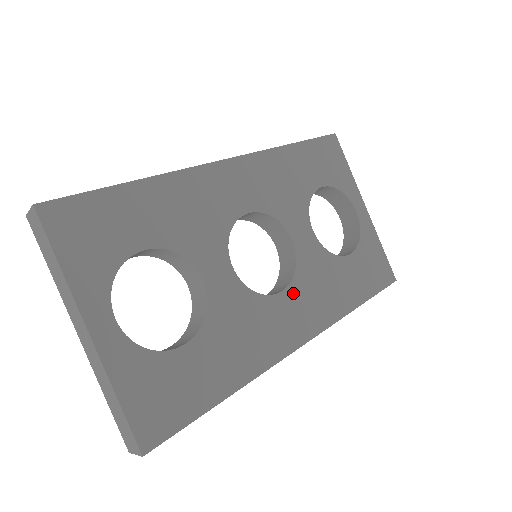
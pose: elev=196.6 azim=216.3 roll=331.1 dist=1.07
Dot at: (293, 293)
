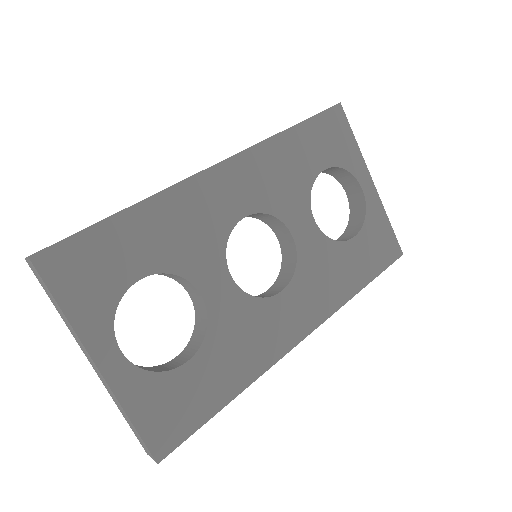
Dot at: (294, 290)
